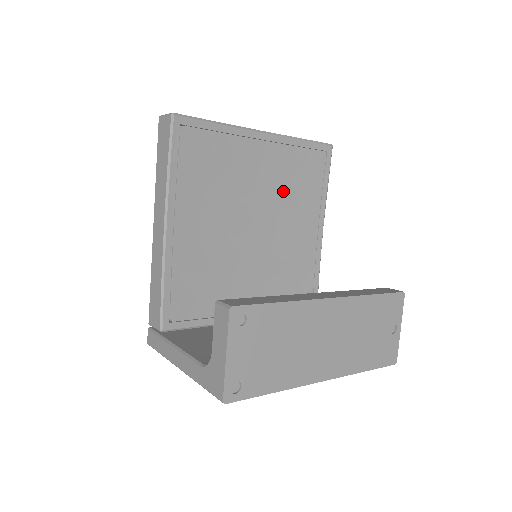
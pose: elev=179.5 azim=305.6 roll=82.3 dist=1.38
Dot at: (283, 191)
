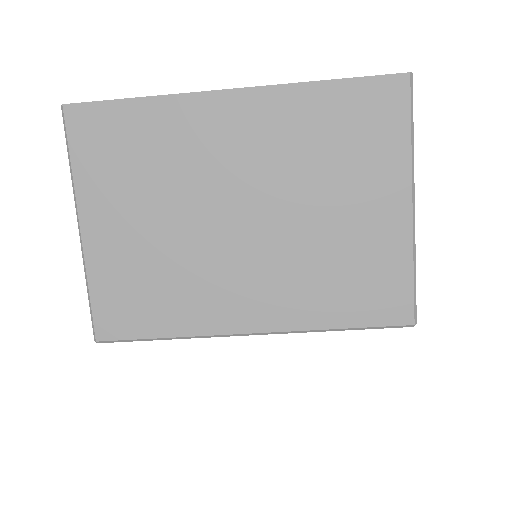
Dot at: occluded
